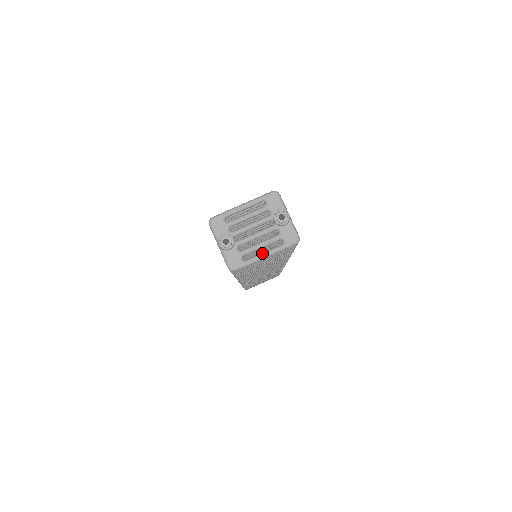
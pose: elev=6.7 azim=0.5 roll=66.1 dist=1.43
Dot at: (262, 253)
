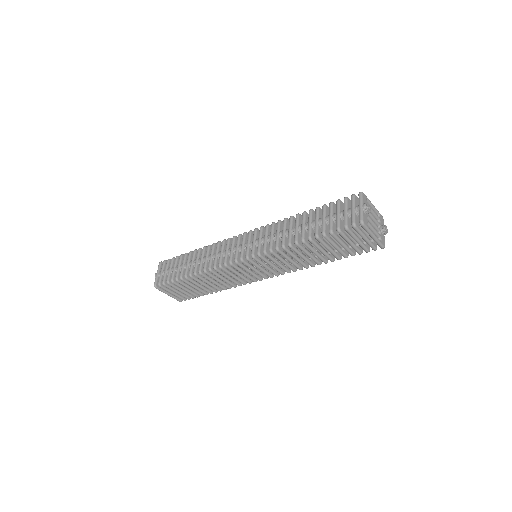
Dot at: (374, 233)
